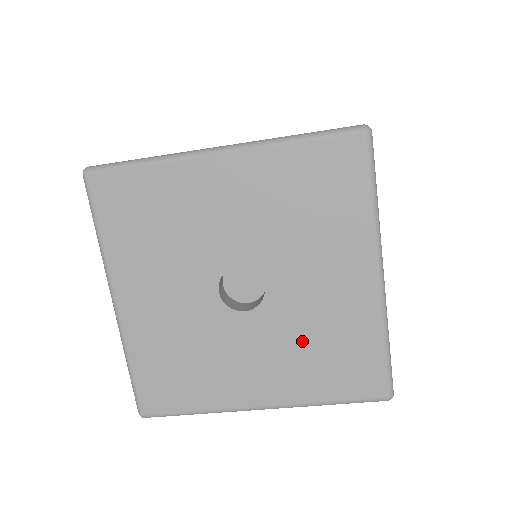
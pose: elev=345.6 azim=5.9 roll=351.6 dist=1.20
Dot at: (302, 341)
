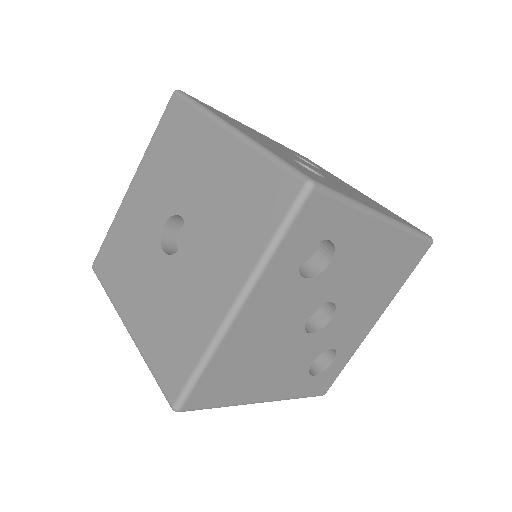
Dot at: (169, 305)
